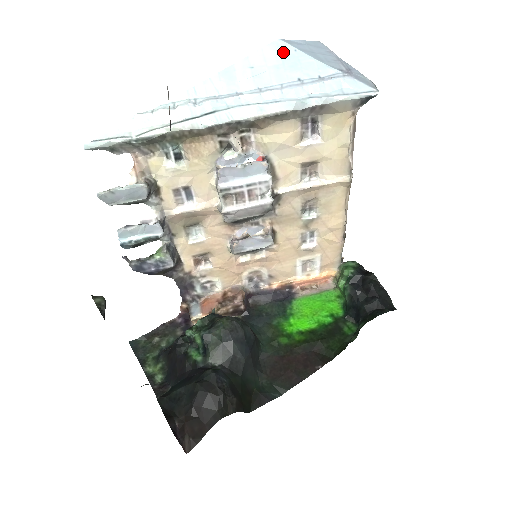
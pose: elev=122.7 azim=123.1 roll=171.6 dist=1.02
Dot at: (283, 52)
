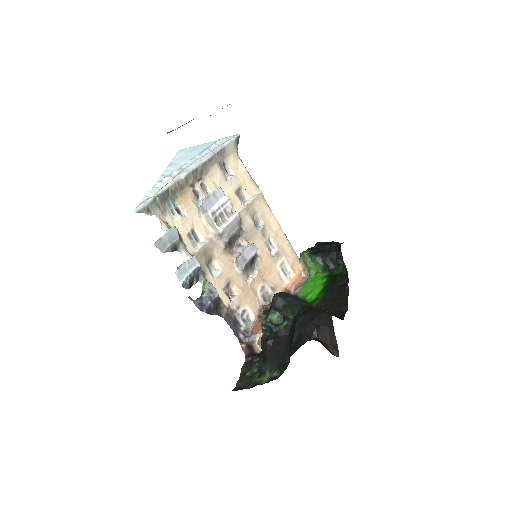
Dot at: (186, 150)
